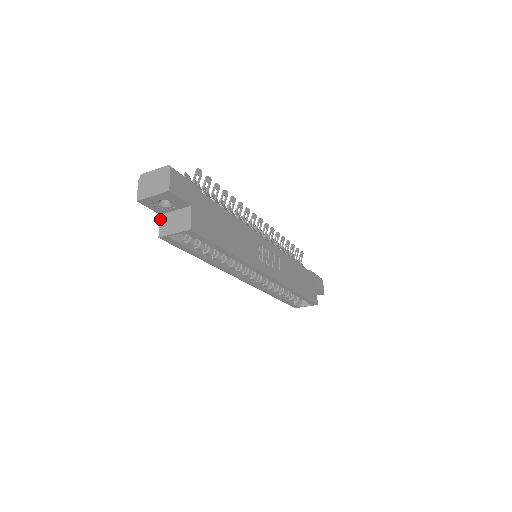
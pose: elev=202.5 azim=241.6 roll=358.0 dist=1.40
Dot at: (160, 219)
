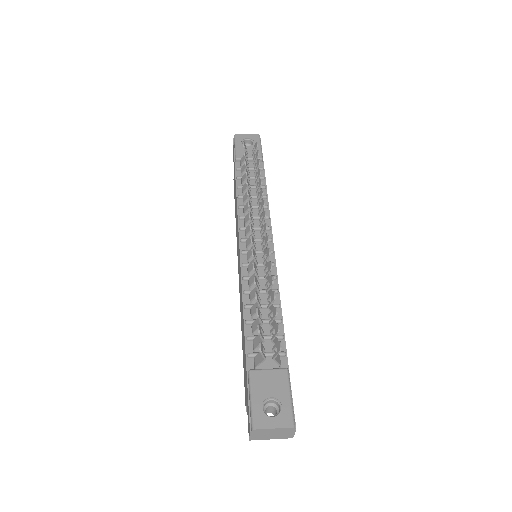
Dot at: occluded
